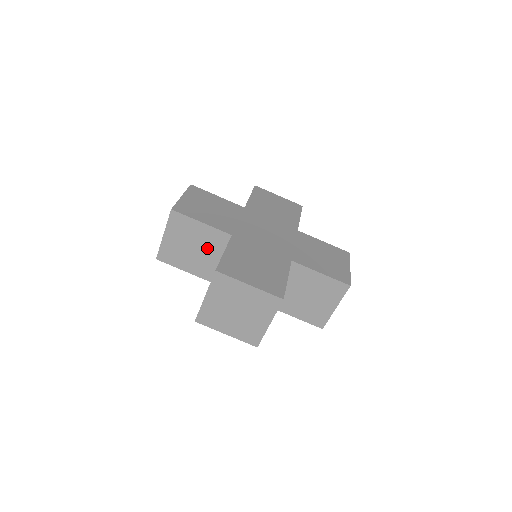
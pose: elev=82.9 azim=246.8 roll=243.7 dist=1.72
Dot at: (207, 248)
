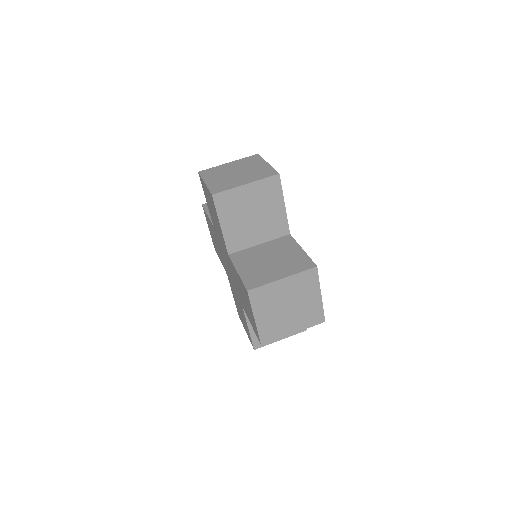
Dot at: (262, 226)
